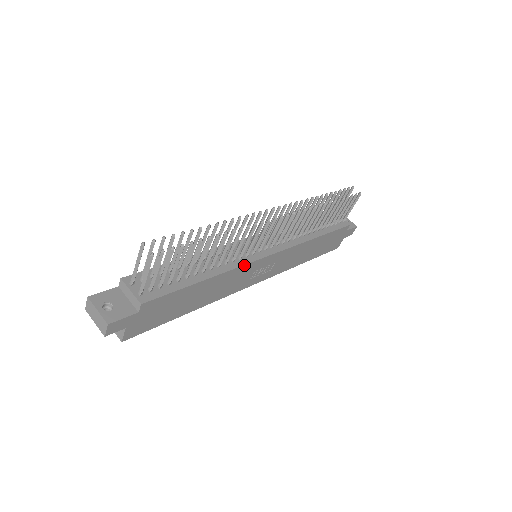
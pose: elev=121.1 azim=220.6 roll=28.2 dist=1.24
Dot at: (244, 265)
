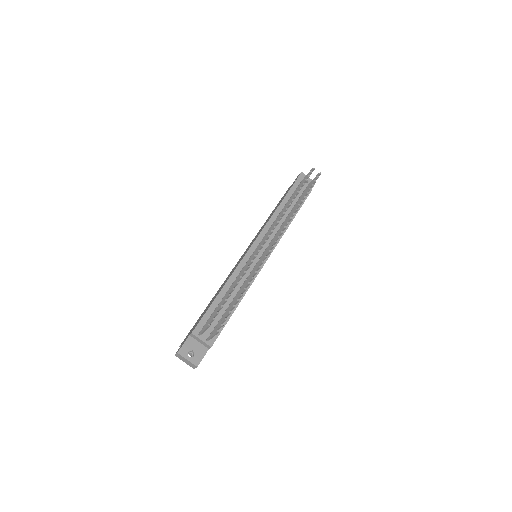
Dot at: occluded
